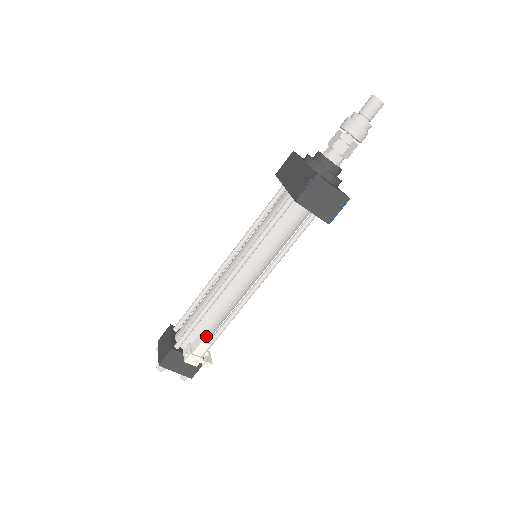
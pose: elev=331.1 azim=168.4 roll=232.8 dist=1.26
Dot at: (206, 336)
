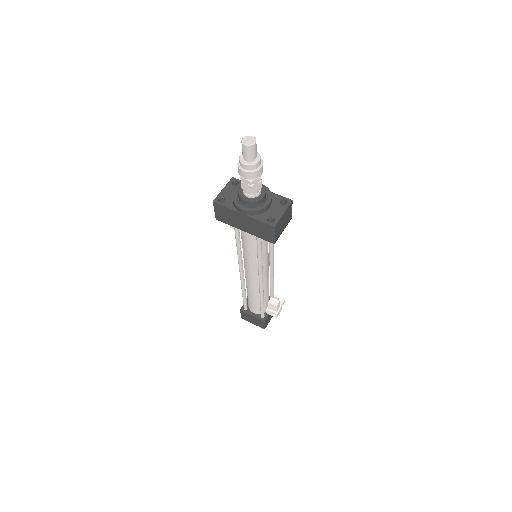
Dot at: (271, 299)
